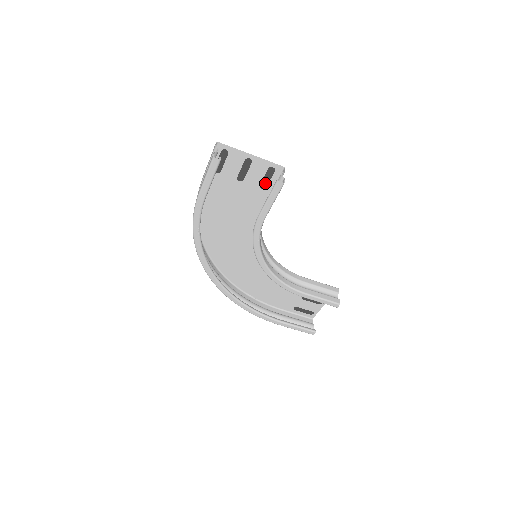
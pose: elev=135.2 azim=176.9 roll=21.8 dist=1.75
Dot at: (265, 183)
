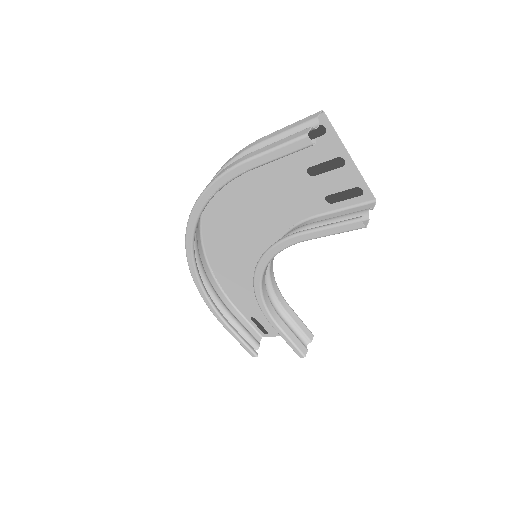
Dot at: (336, 198)
